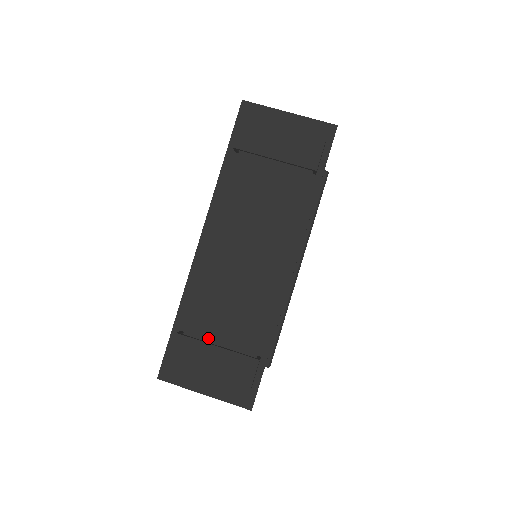
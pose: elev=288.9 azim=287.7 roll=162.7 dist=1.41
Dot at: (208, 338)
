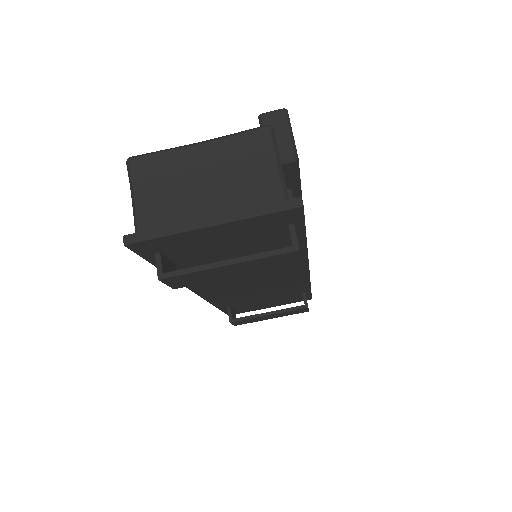
Dot at: (253, 302)
